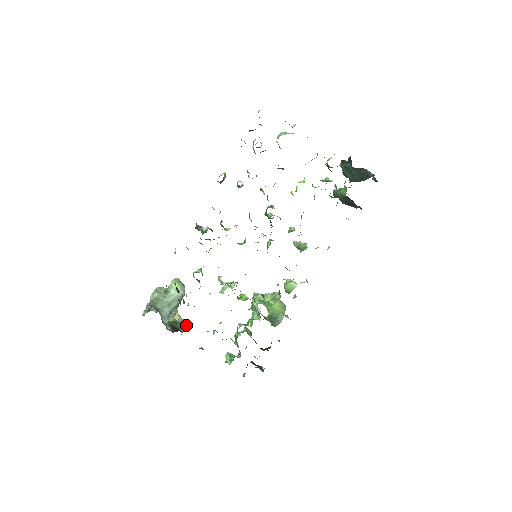
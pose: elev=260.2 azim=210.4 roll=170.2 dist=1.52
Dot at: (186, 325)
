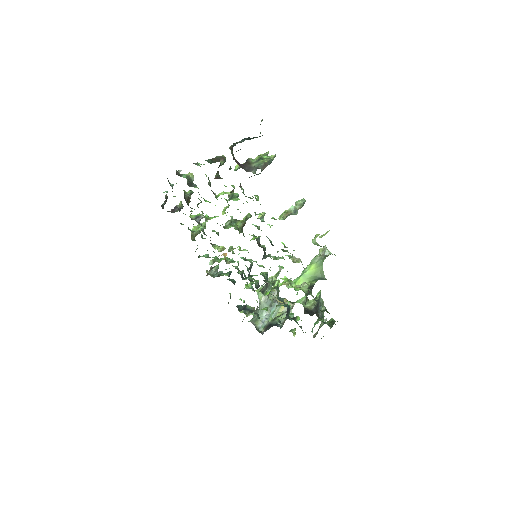
Dot at: (285, 314)
